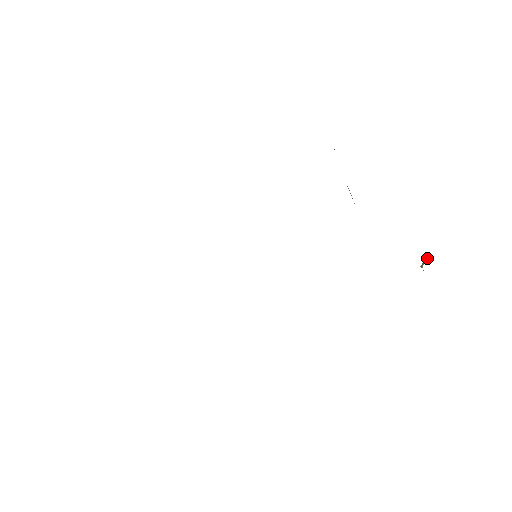
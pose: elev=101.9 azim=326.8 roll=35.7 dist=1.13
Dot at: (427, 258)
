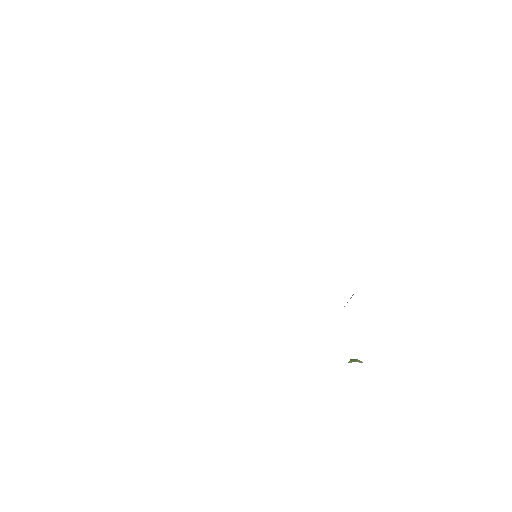
Dot at: occluded
